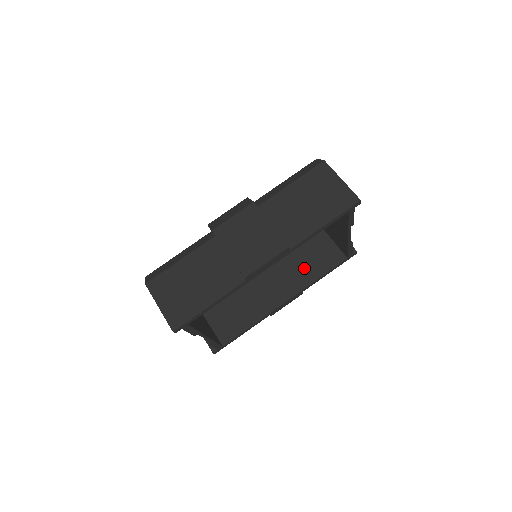
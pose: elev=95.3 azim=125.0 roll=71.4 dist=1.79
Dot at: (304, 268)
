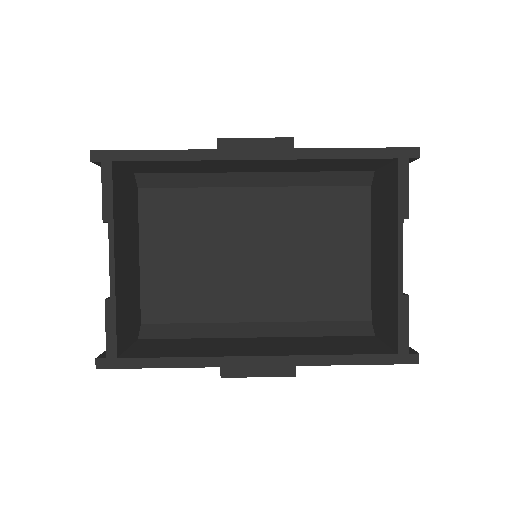
Dot at: (318, 346)
